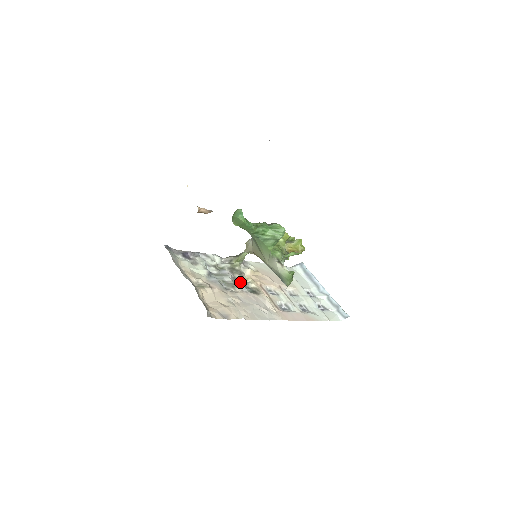
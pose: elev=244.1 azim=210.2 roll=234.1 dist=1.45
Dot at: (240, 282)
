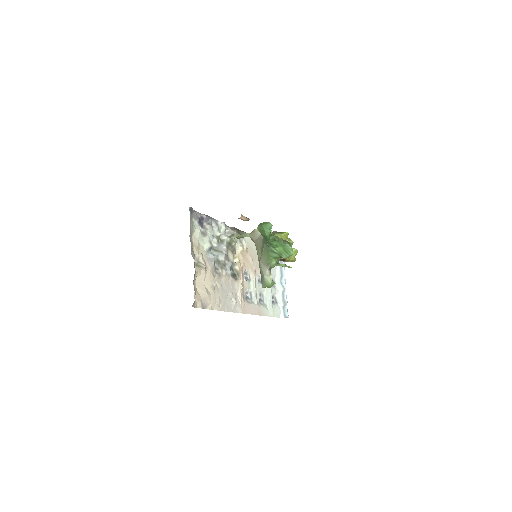
Dot at: (229, 263)
